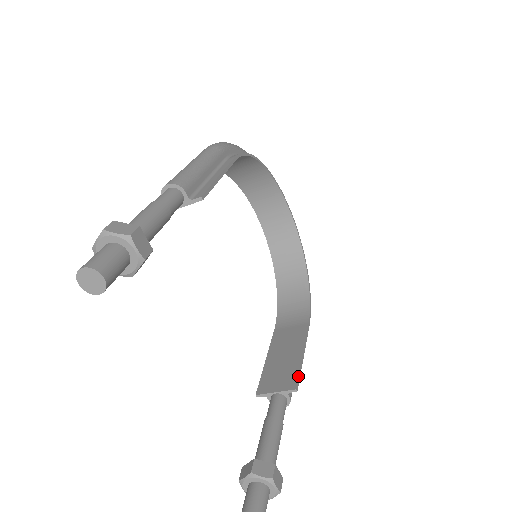
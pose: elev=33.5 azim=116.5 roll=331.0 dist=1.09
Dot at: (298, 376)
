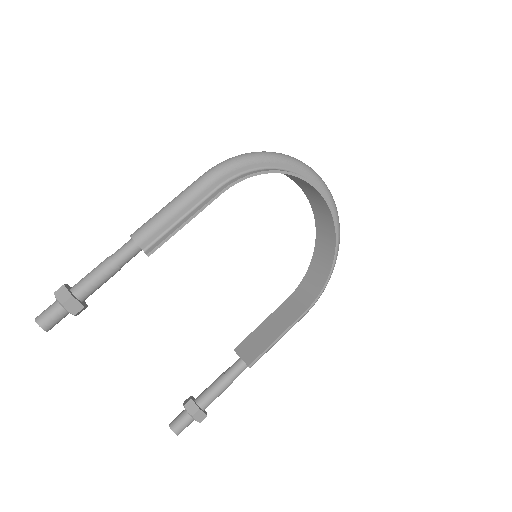
Dot at: (258, 356)
